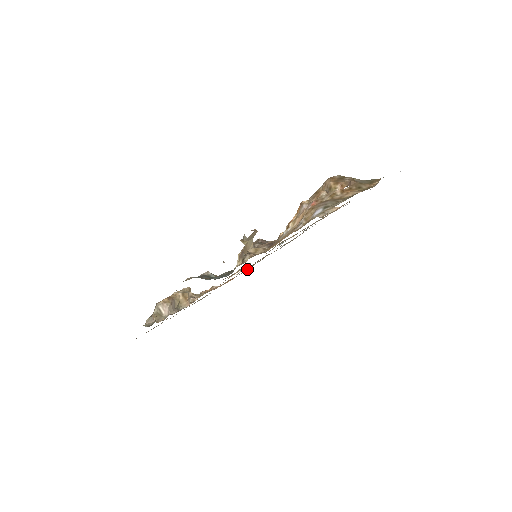
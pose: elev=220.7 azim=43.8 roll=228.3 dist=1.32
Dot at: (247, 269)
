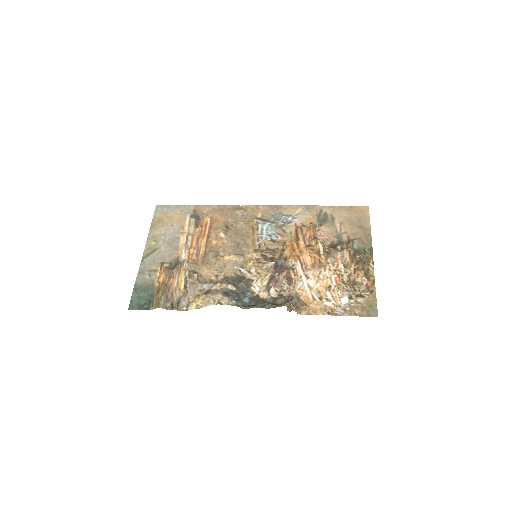
Dot at: (216, 221)
